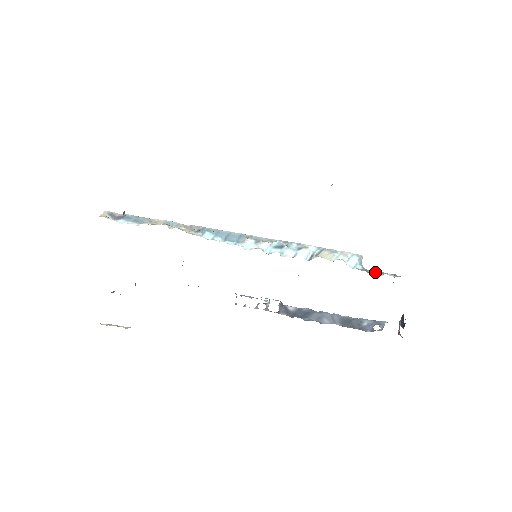
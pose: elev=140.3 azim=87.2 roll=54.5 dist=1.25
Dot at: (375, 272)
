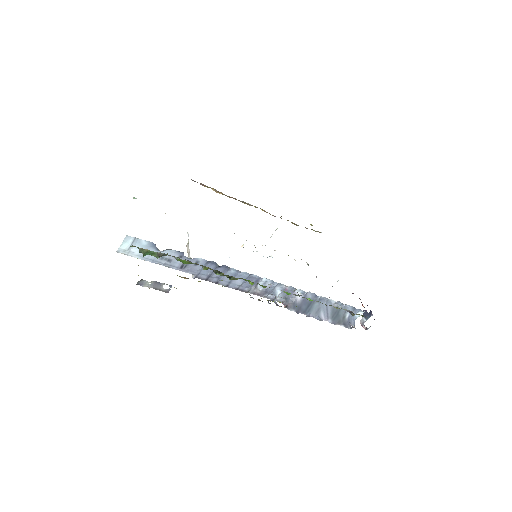
Dot at: occluded
